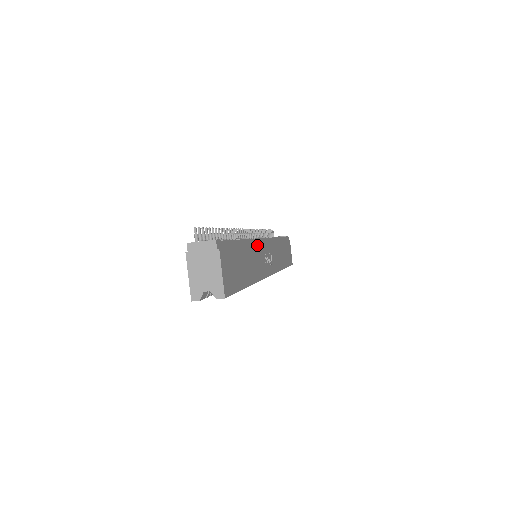
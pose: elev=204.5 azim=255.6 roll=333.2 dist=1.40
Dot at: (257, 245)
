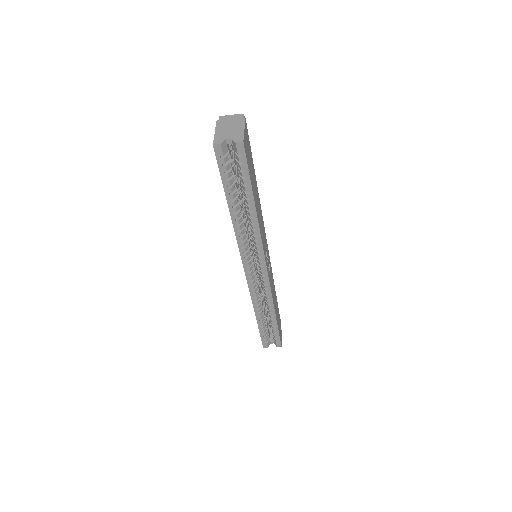
Dot at: occluded
